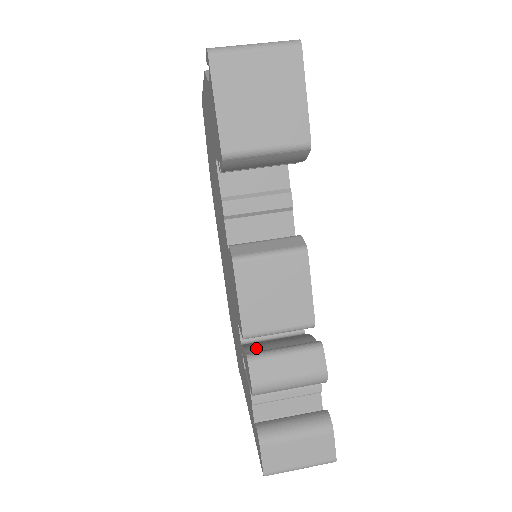
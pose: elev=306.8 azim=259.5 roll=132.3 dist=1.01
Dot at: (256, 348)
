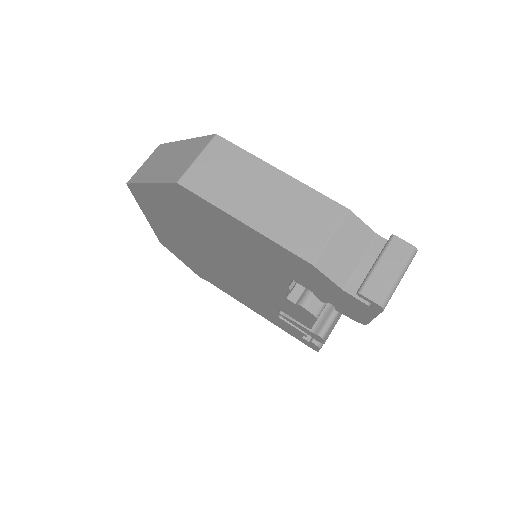
Dot at: occluded
